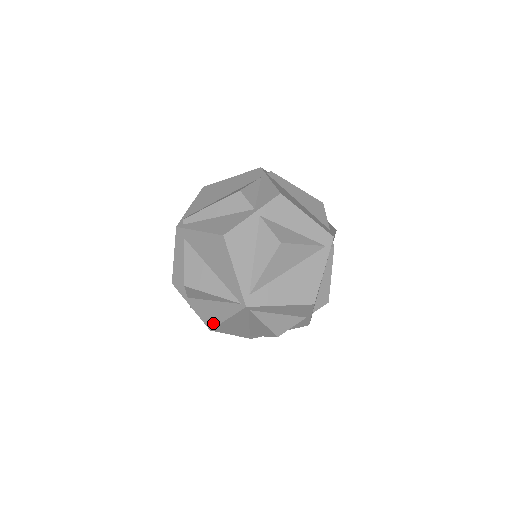
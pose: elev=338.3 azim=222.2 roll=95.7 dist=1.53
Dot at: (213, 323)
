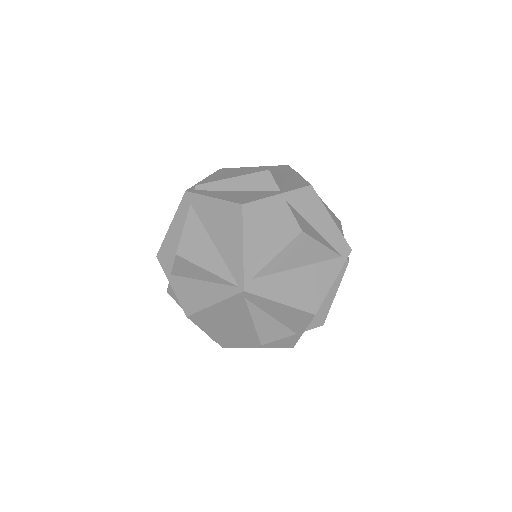
Dot at: (194, 308)
